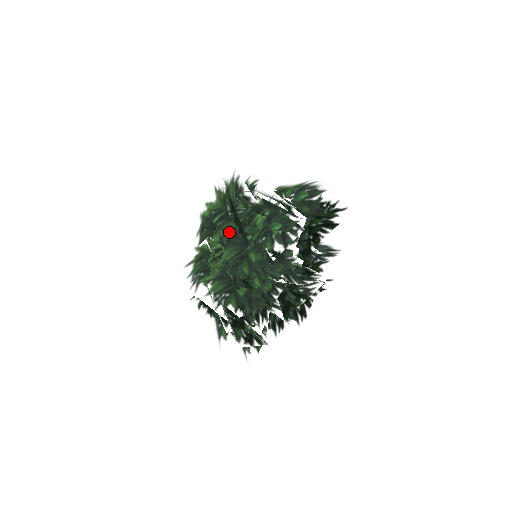
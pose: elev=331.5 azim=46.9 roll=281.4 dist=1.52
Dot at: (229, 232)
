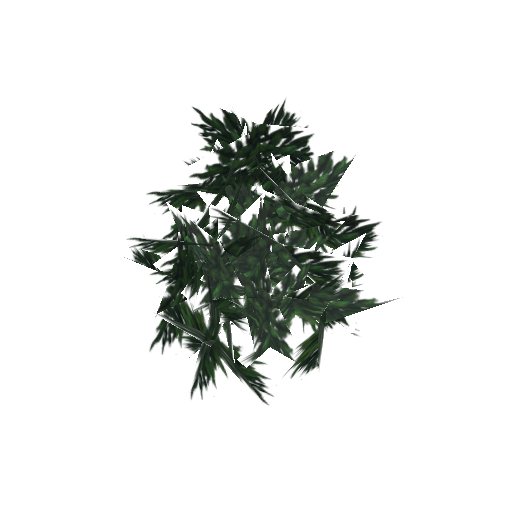
Dot at: occluded
